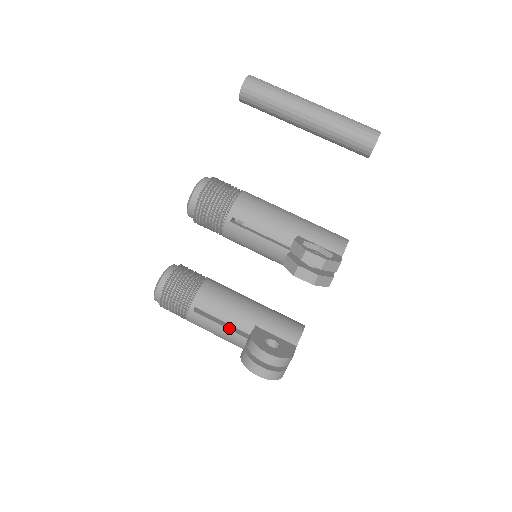
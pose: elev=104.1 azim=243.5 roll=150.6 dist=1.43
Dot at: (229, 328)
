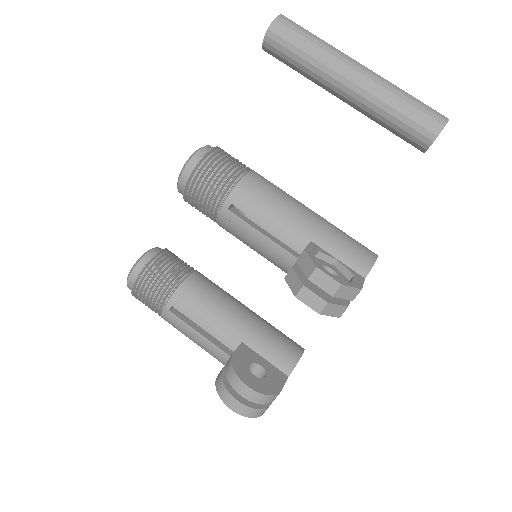
Dot at: (210, 339)
